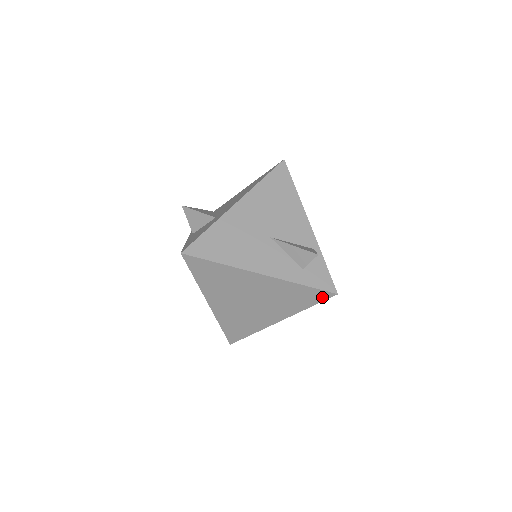
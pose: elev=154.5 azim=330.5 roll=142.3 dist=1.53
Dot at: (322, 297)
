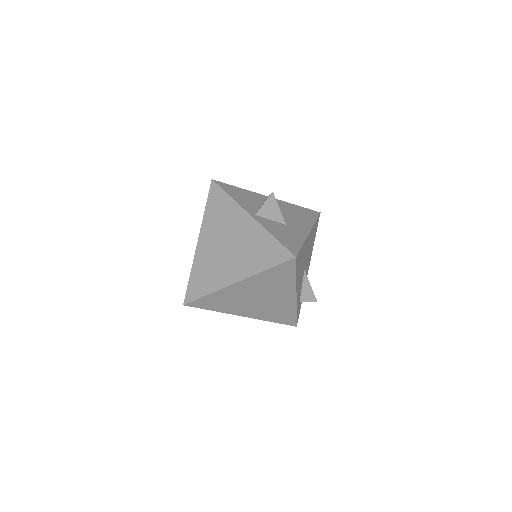
Dot at: (289, 323)
